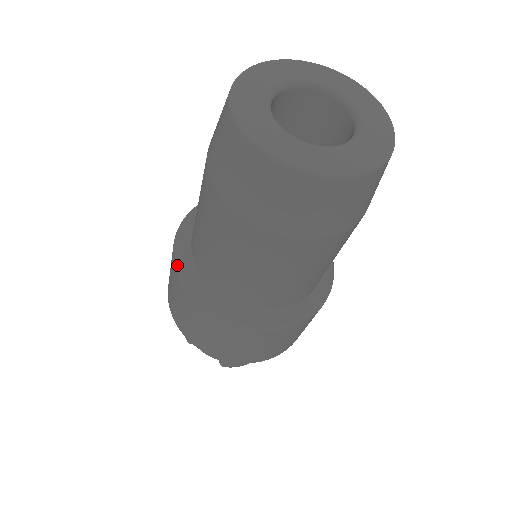
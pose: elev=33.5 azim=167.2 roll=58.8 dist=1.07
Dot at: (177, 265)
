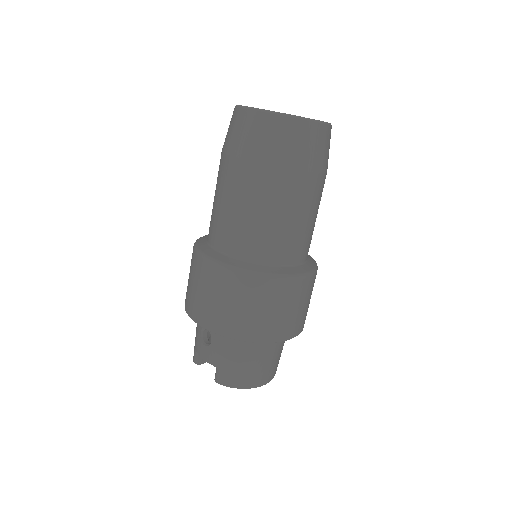
Dot at: (196, 241)
